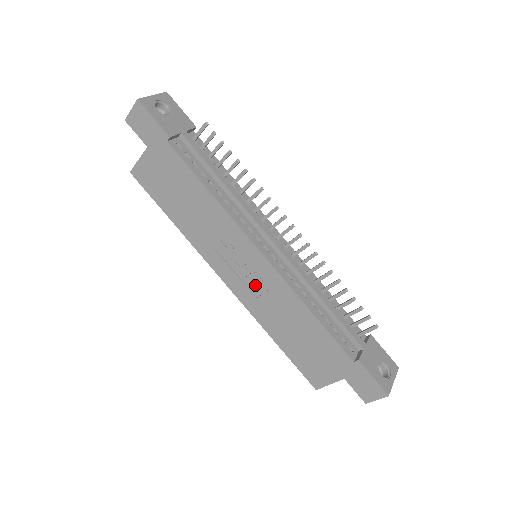
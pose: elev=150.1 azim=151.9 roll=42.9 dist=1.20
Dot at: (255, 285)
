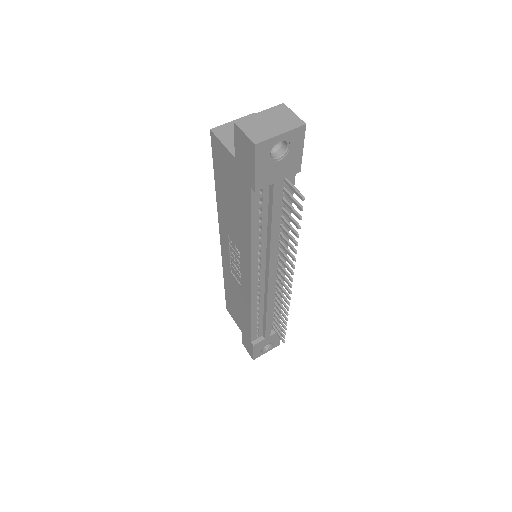
Dot at: (235, 272)
